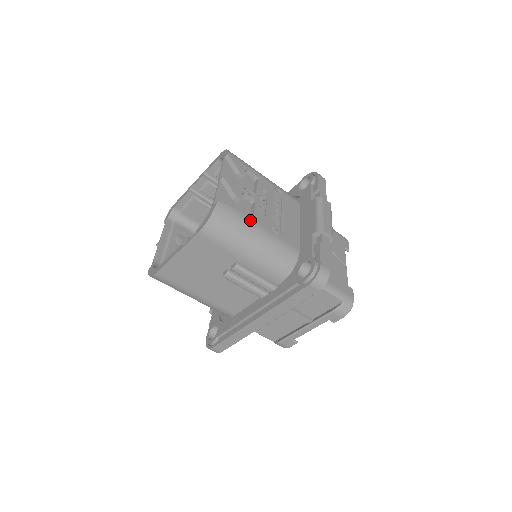
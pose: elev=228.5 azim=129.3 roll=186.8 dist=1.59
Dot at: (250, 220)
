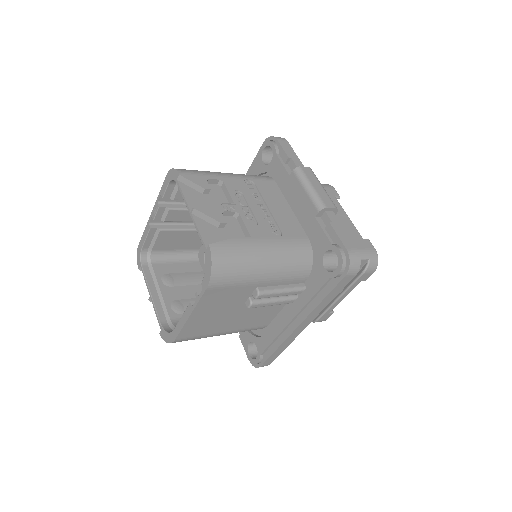
Dot at: (249, 241)
